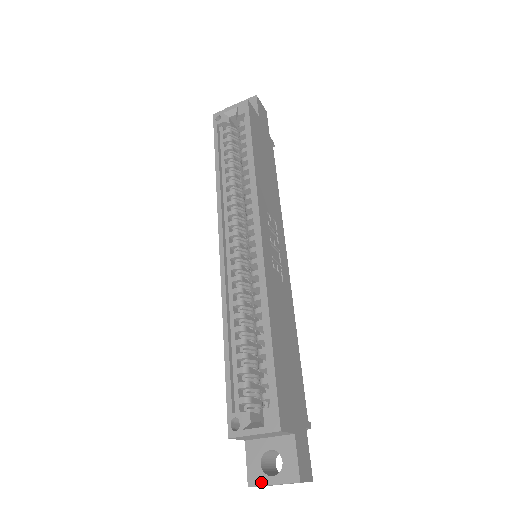
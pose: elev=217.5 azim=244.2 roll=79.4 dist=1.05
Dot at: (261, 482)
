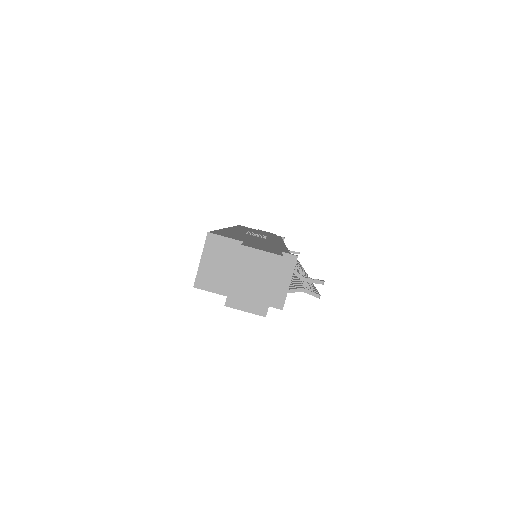
Dot at: (229, 289)
